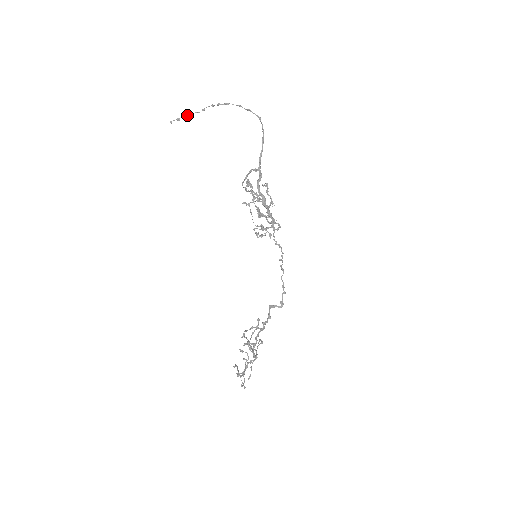
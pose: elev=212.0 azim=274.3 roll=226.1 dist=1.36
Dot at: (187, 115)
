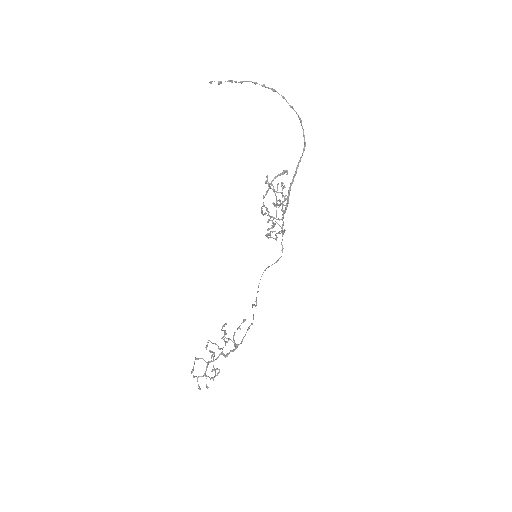
Dot at: (228, 81)
